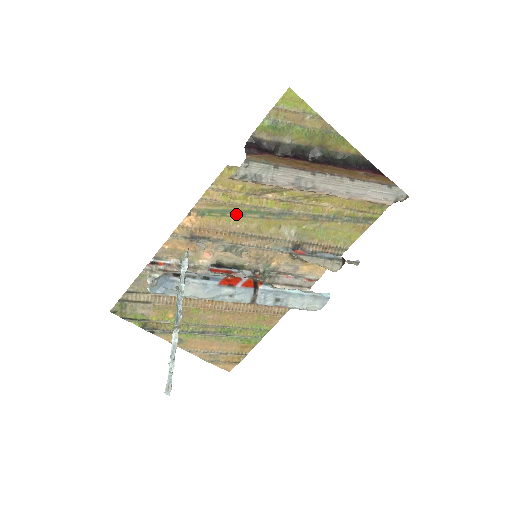
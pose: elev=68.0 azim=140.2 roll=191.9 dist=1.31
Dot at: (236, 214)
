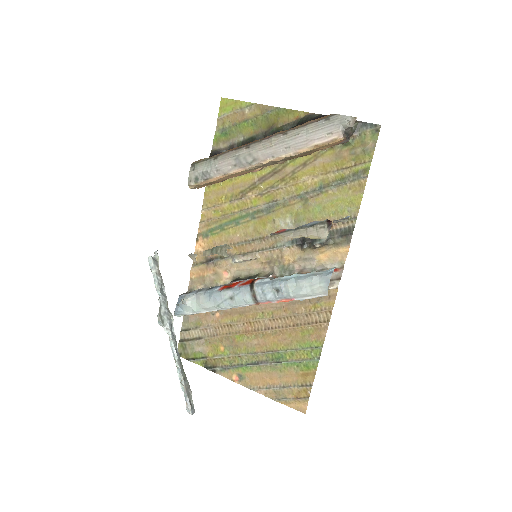
Dot at: (232, 225)
